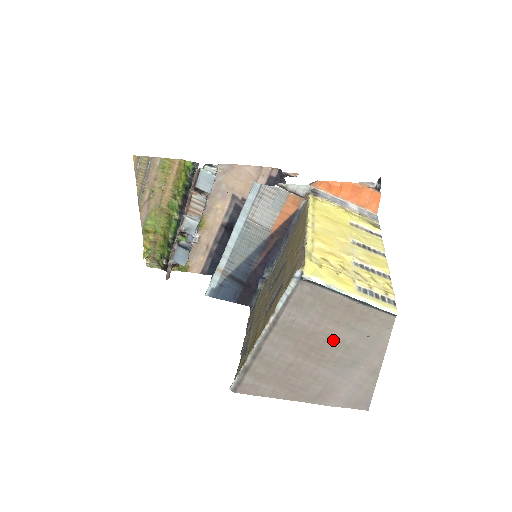
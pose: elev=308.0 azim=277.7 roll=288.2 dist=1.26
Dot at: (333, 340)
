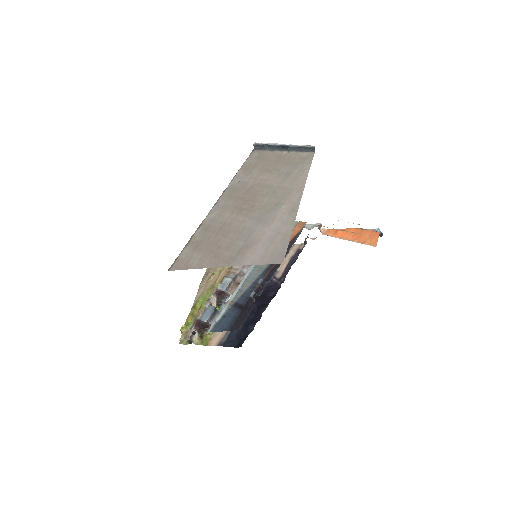
Dot at: (264, 188)
